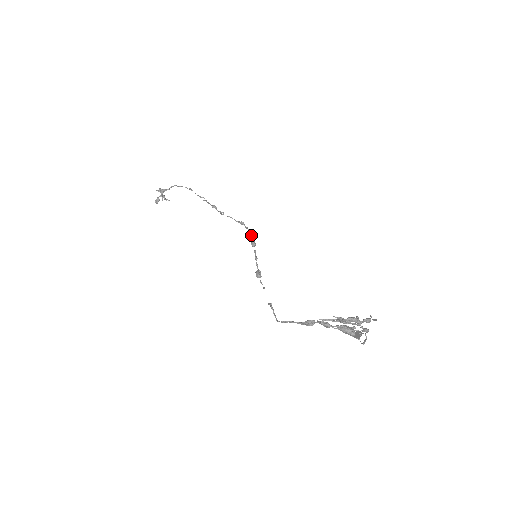
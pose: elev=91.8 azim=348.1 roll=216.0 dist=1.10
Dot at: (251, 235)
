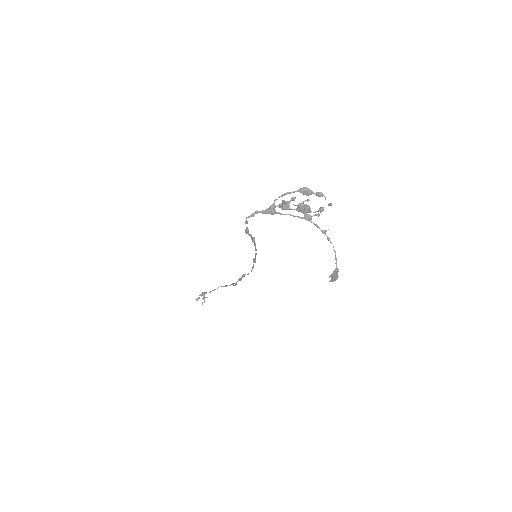
Dot at: (255, 243)
